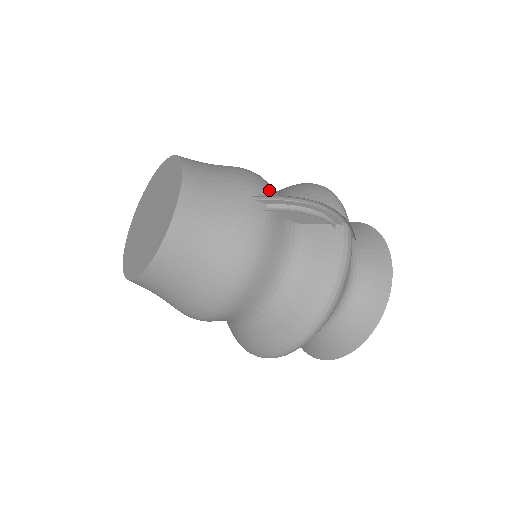
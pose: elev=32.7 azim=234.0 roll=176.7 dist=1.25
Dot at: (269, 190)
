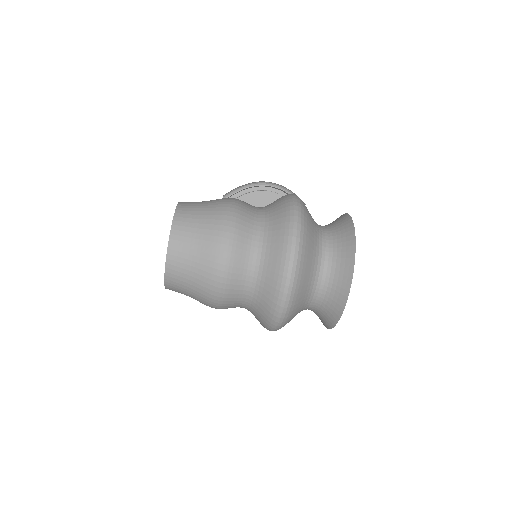
Dot at: occluded
